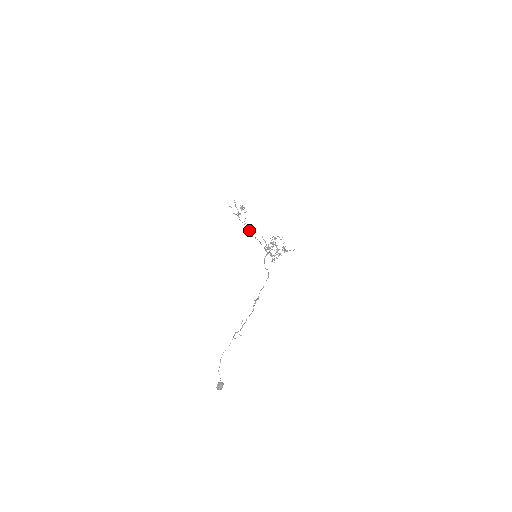
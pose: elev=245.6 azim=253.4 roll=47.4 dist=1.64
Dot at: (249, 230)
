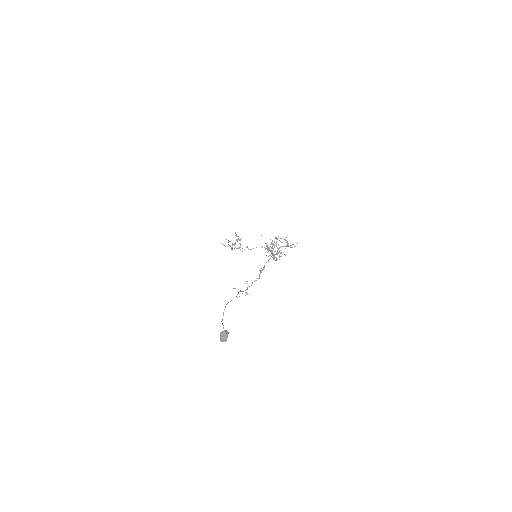
Dot at: (246, 247)
